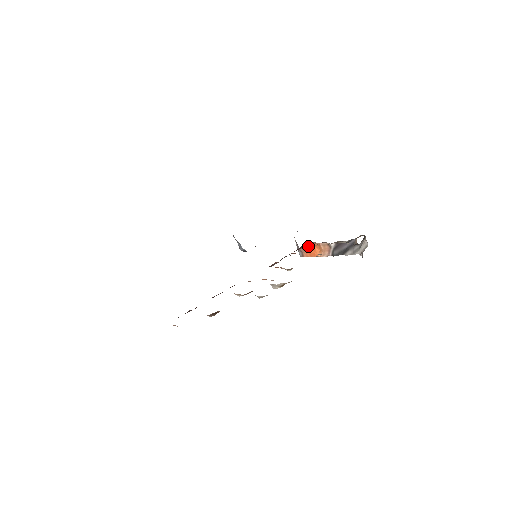
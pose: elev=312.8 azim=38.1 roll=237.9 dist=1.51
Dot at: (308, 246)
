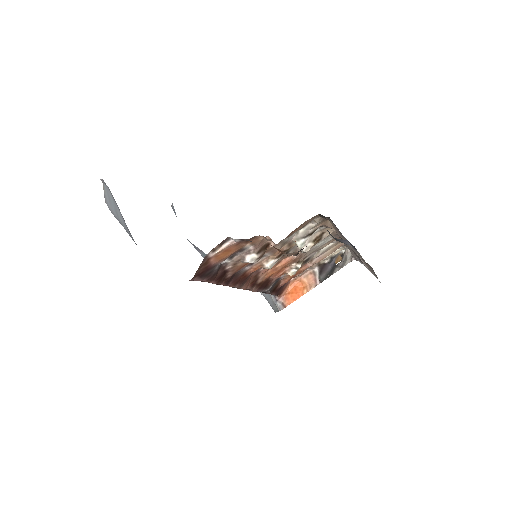
Dot at: (287, 290)
